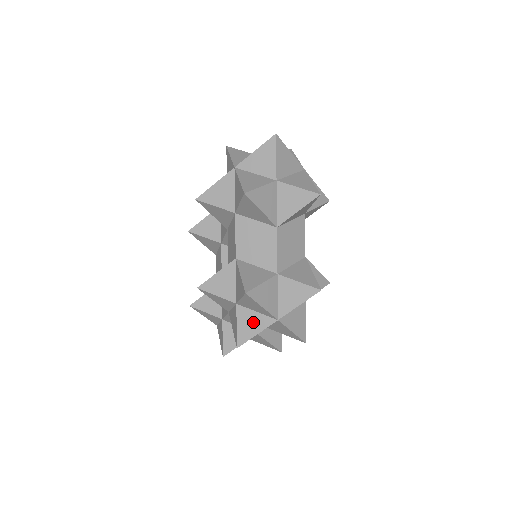
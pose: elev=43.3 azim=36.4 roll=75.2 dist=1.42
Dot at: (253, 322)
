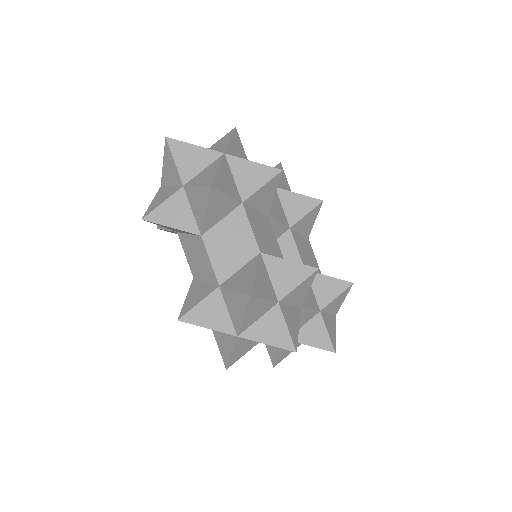
Dot at: (225, 341)
